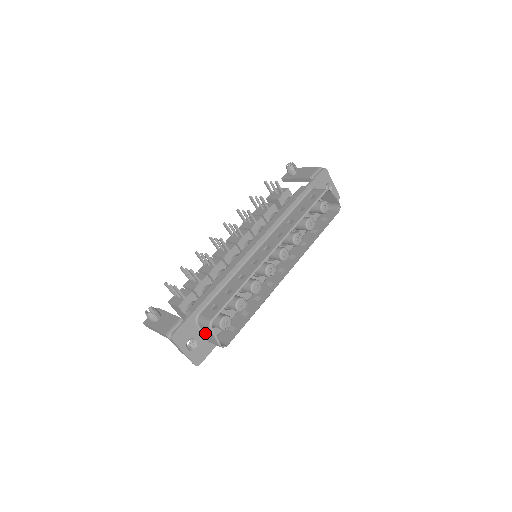
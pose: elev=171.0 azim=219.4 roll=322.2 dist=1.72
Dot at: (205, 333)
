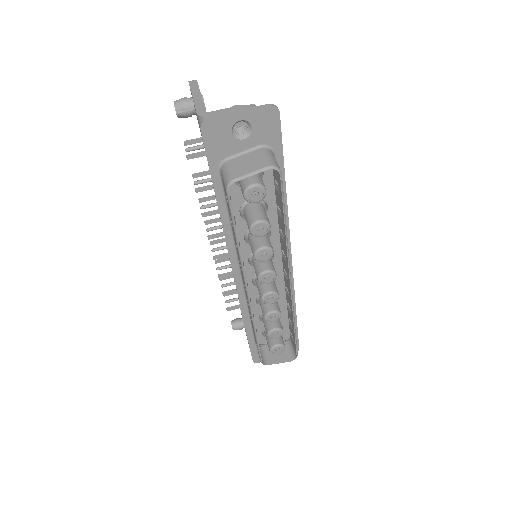
Dot at: occluded
